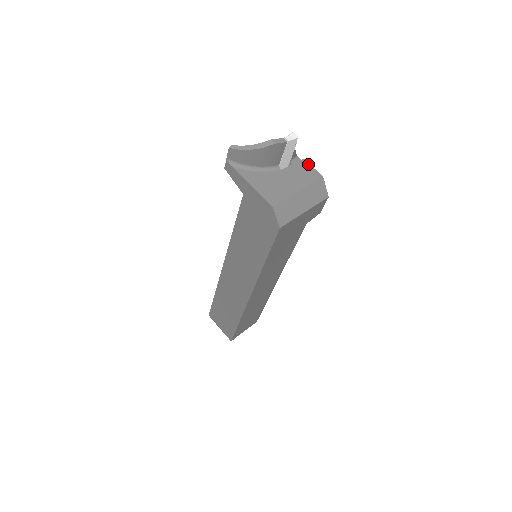
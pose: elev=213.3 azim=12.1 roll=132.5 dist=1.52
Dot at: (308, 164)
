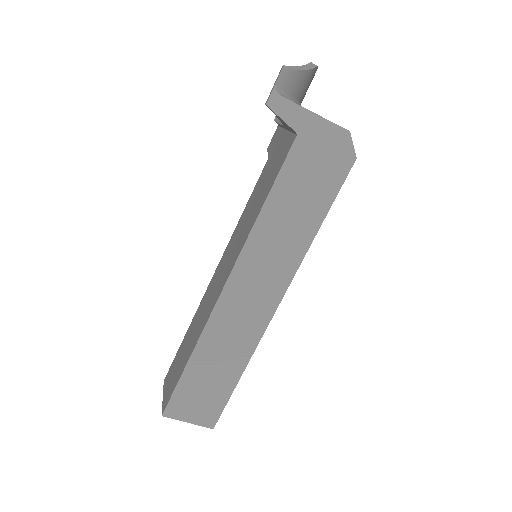
Dot at: occluded
